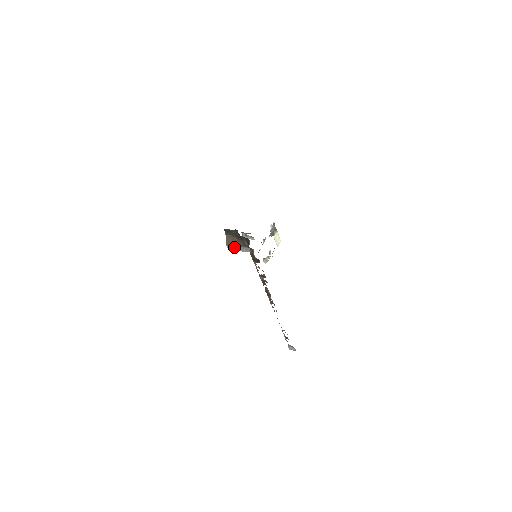
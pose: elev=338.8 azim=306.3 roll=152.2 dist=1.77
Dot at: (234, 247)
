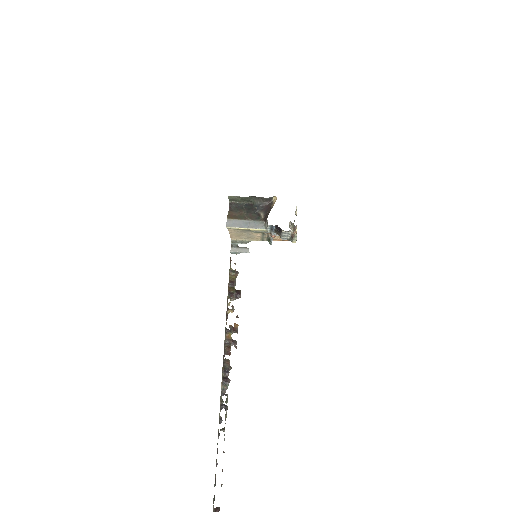
Dot at: (238, 222)
